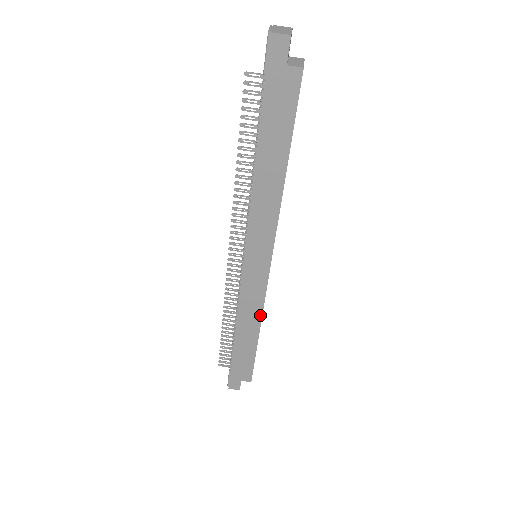
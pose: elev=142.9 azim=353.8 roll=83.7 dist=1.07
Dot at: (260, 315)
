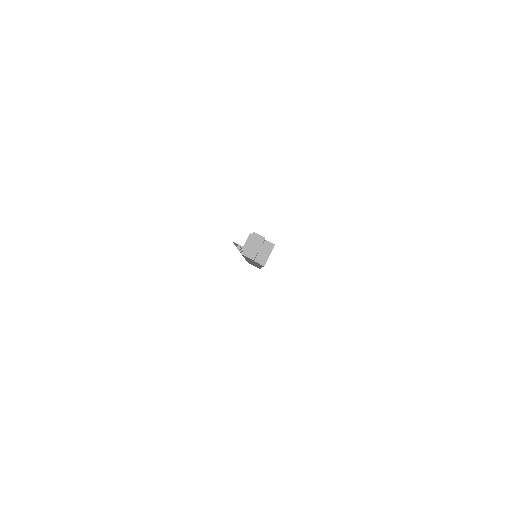
Dot at: occluded
